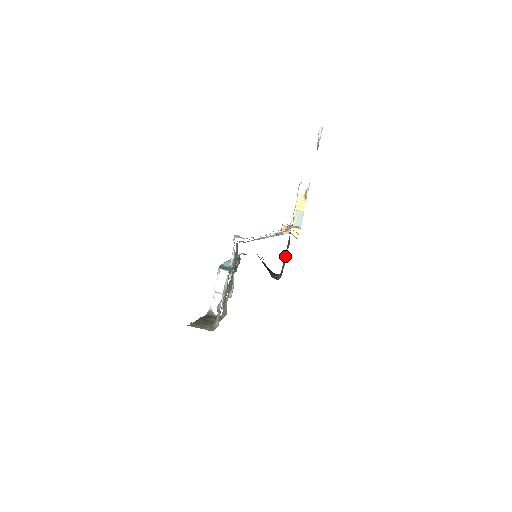
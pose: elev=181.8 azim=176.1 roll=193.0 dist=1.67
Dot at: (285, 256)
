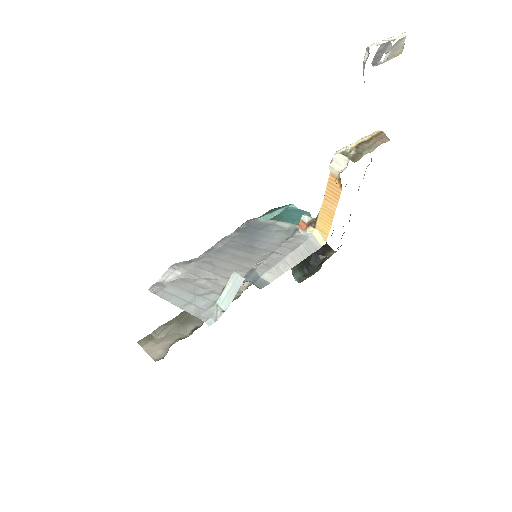
Dot at: occluded
